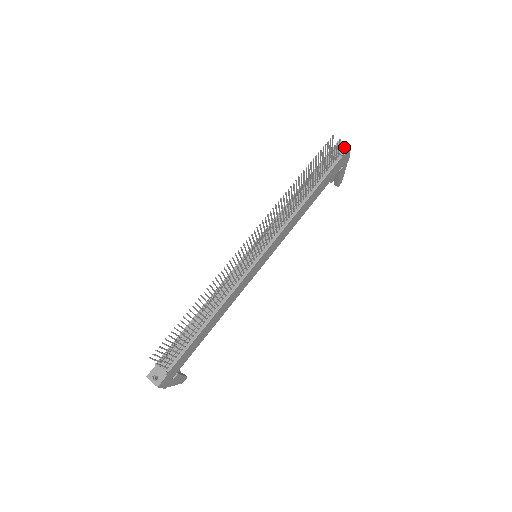
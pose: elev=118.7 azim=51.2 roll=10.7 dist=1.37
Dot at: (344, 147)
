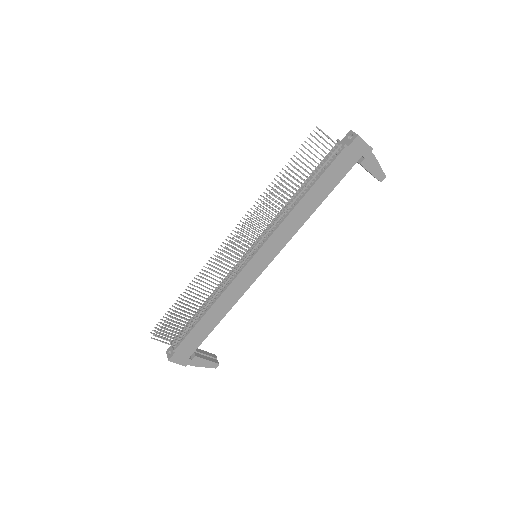
Dot at: (353, 136)
